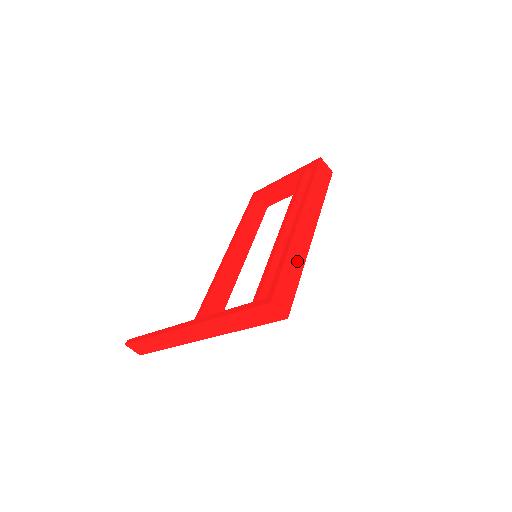
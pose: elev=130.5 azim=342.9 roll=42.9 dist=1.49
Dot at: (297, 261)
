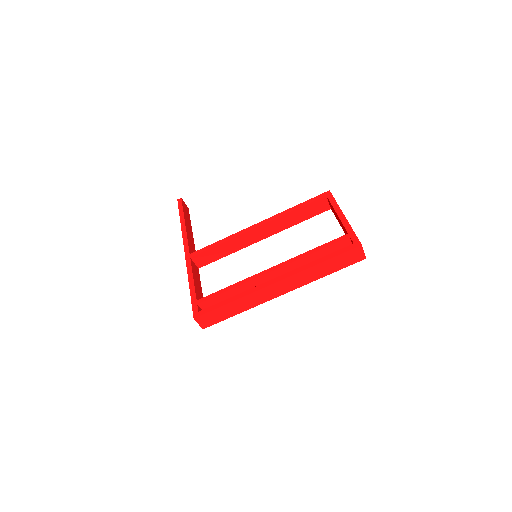
Dot at: (245, 305)
